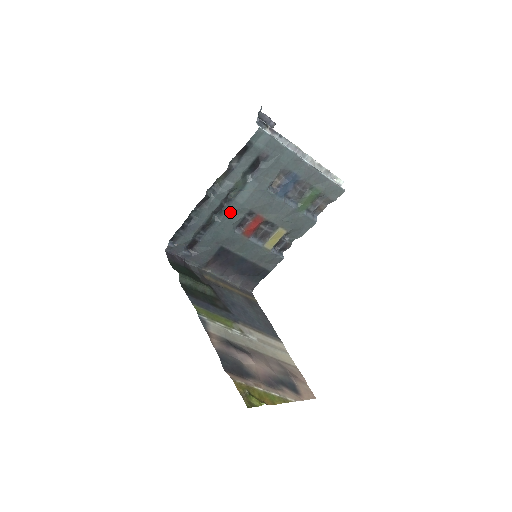
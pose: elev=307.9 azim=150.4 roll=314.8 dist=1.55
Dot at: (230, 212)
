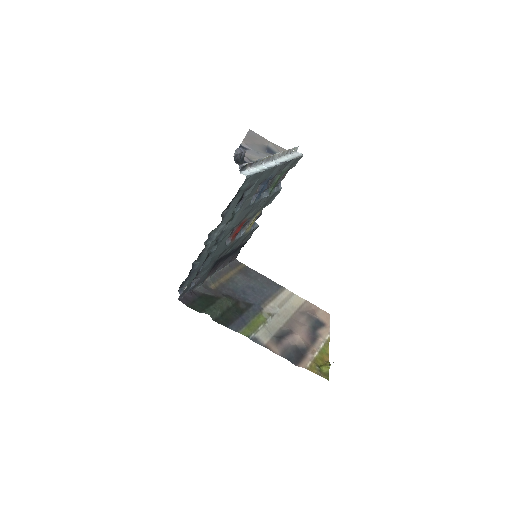
Dot at: (222, 239)
